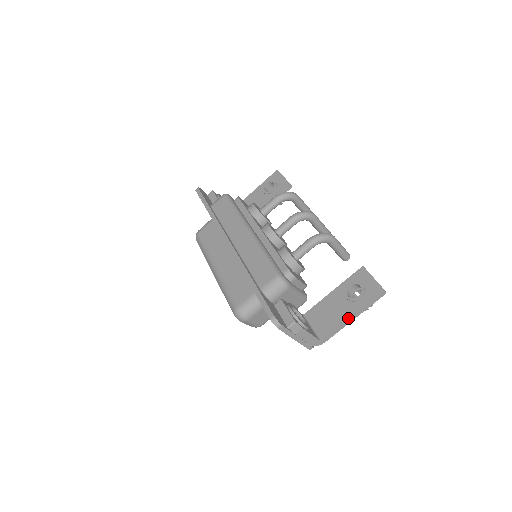
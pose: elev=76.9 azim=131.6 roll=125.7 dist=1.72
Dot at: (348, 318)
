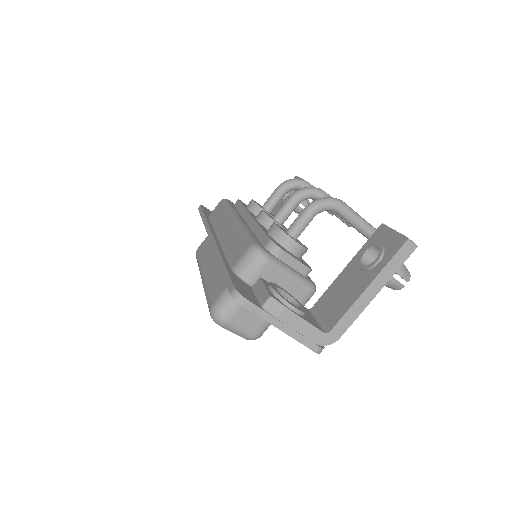
Dot at: (364, 293)
